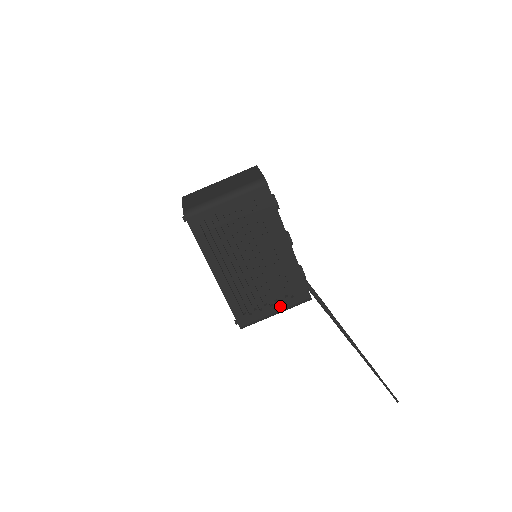
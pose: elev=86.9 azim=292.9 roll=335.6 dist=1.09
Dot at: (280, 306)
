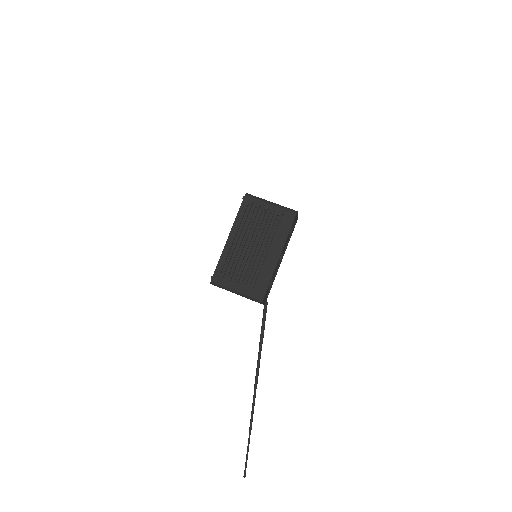
Dot at: (243, 288)
